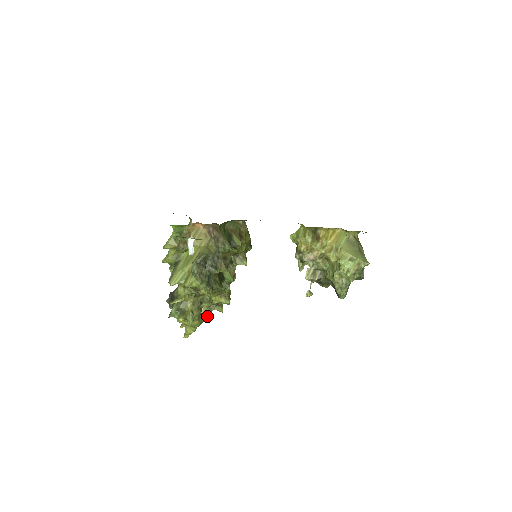
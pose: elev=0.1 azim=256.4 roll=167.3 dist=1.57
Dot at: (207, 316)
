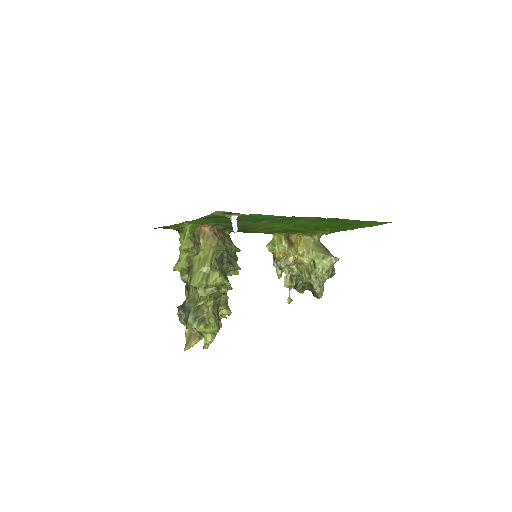
Dot at: occluded
